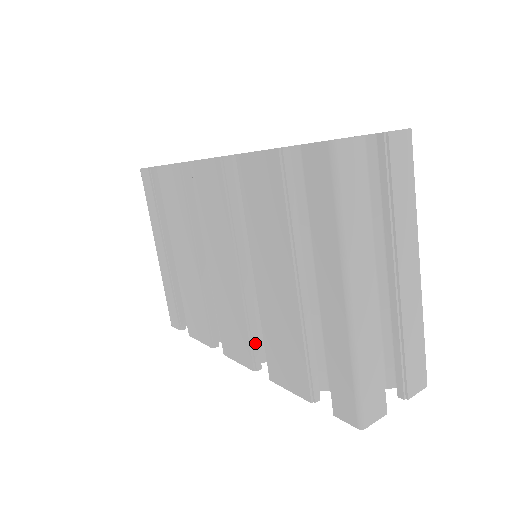
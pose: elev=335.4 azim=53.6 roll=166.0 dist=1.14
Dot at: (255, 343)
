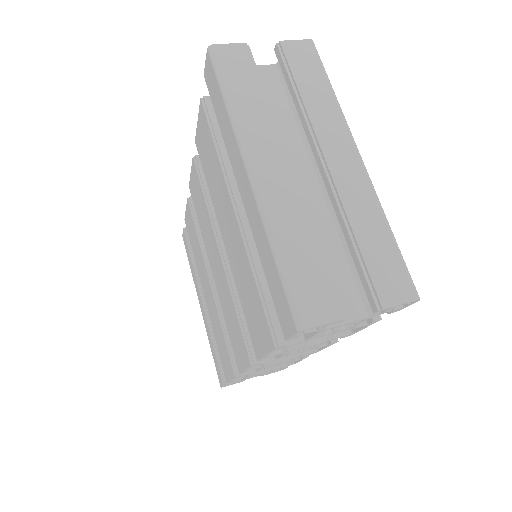
Dot at: (248, 331)
